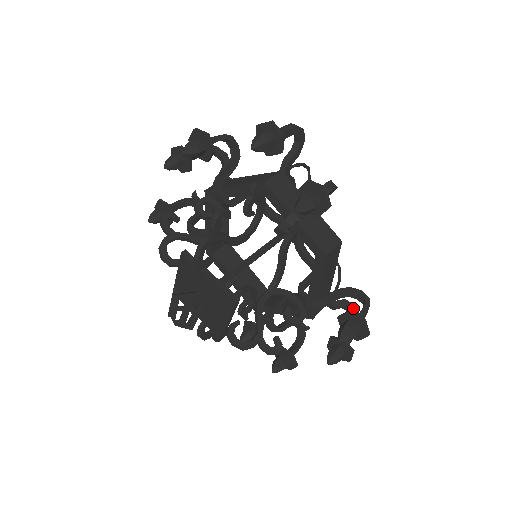
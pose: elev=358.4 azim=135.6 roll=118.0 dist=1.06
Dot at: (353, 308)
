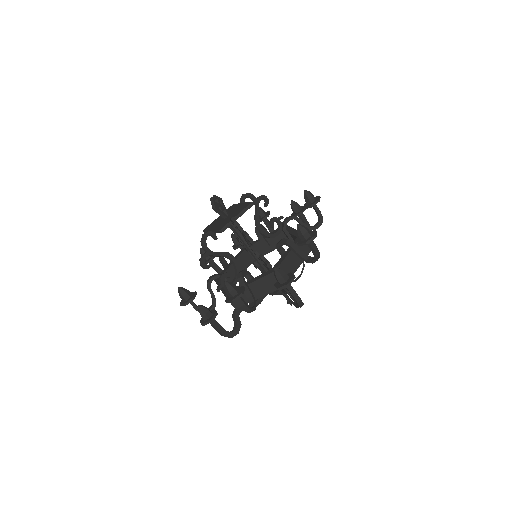
Dot at: occluded
